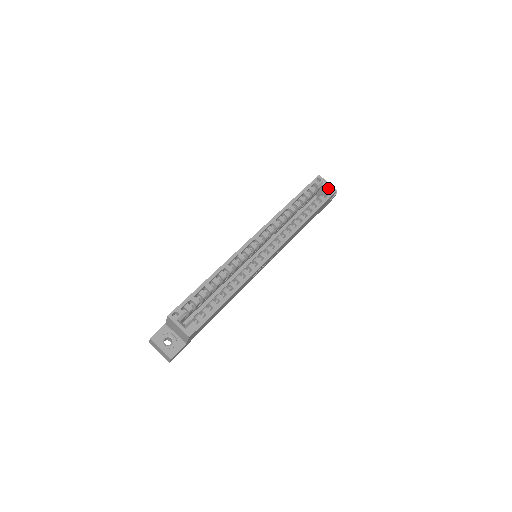
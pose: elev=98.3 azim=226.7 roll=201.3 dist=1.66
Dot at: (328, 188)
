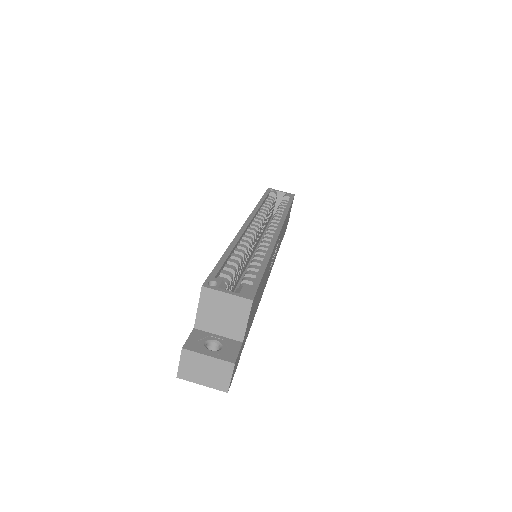
Dot at: (285, 194)
